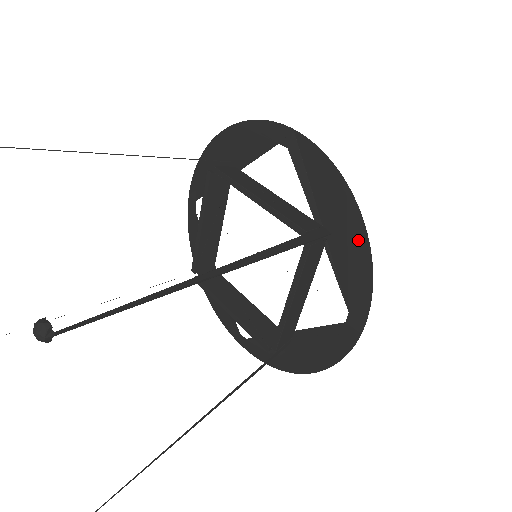
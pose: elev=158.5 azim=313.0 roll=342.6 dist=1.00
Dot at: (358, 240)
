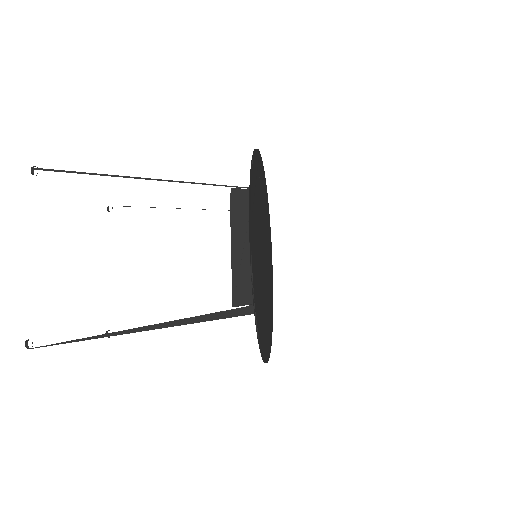
Dot at: (251, 174)
